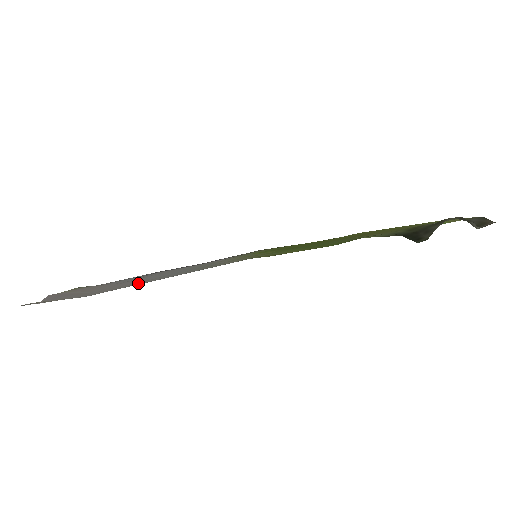
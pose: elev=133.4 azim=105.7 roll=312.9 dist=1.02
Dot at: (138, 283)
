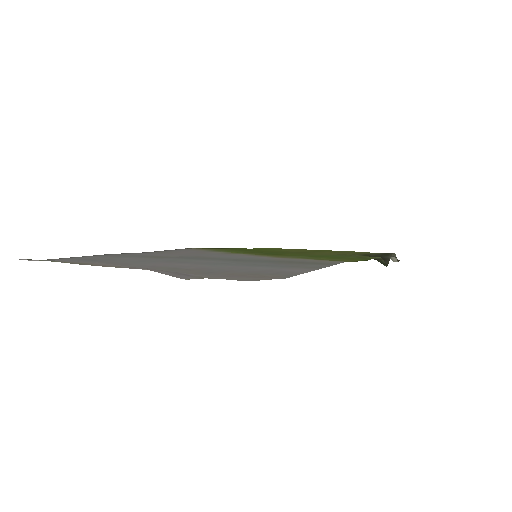
Dot at: (277, 270)
